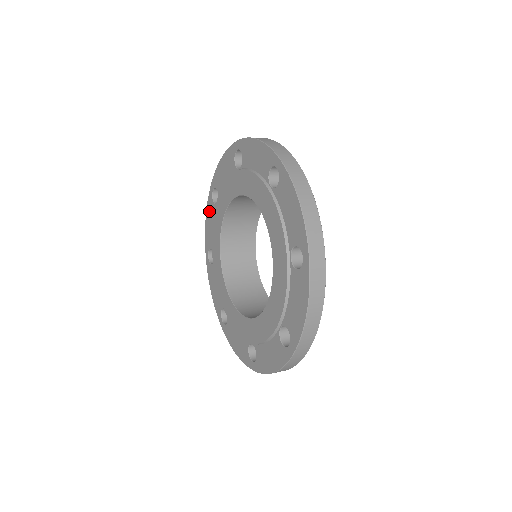
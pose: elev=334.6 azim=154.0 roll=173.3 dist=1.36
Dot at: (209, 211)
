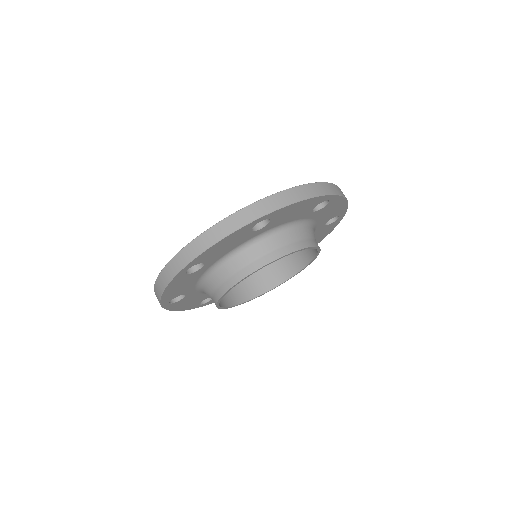
Dot at: occluded
